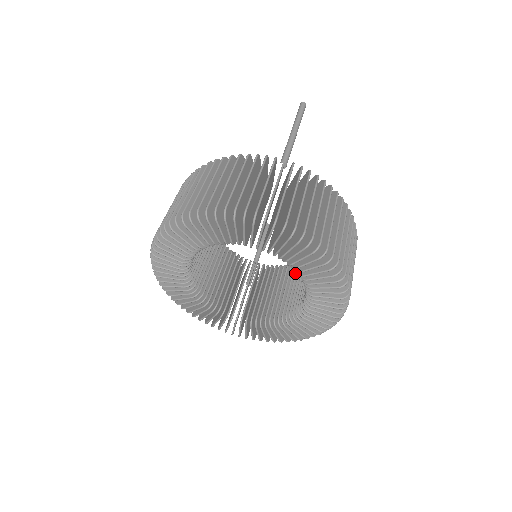
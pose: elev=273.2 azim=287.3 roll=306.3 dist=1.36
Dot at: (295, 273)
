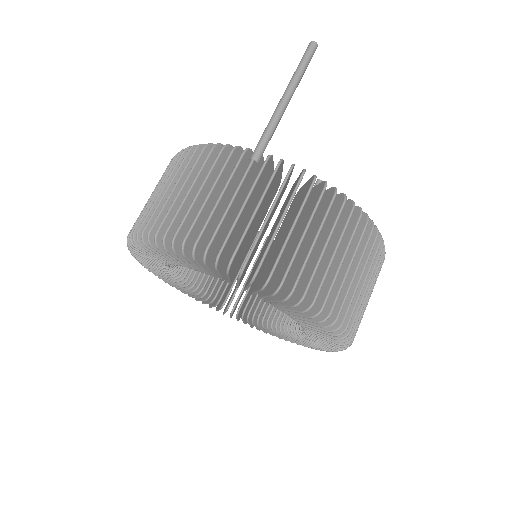
Dot at: occluded
